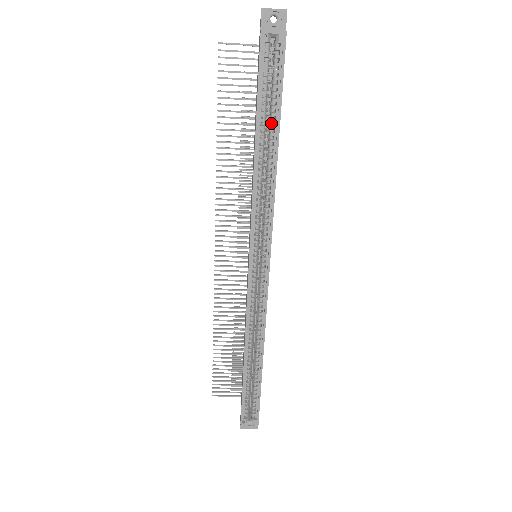
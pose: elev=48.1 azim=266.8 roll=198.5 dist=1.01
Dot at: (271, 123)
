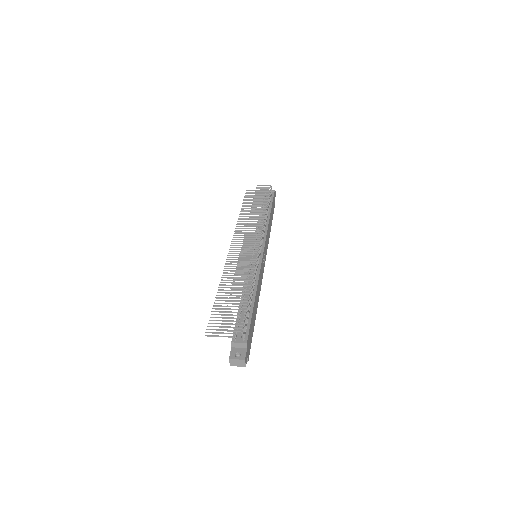
Dot at: occluded
